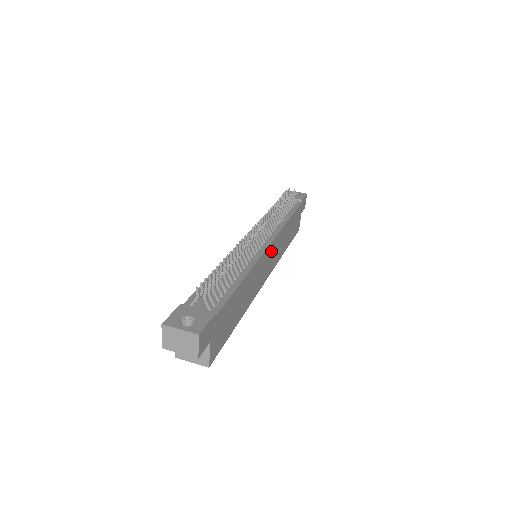
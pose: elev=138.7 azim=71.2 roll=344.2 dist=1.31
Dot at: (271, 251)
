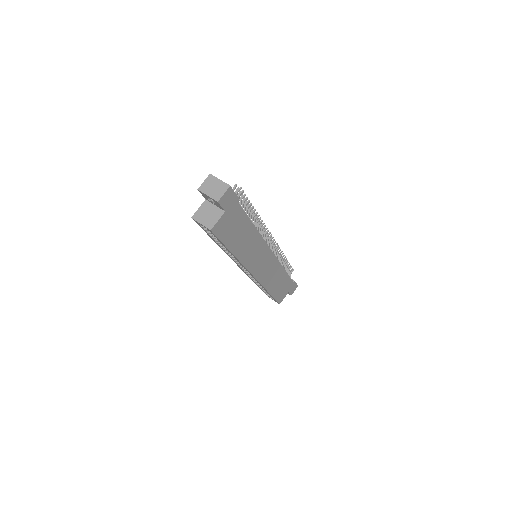
Dot at: (268, 259)
